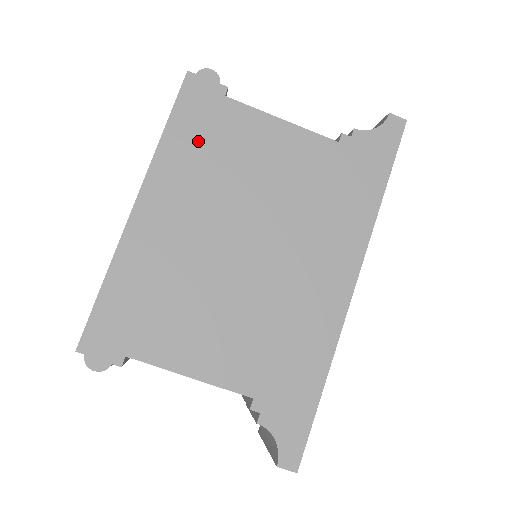
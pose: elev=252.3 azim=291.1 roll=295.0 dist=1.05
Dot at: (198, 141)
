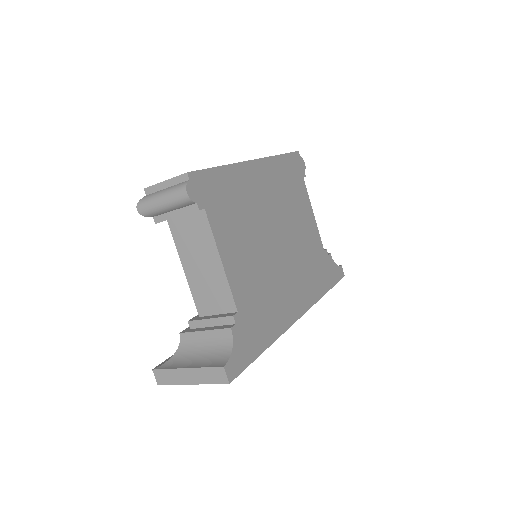
Dot at: (287, 176)
